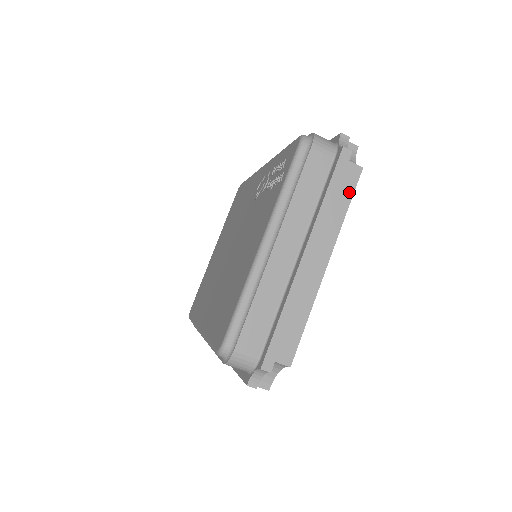
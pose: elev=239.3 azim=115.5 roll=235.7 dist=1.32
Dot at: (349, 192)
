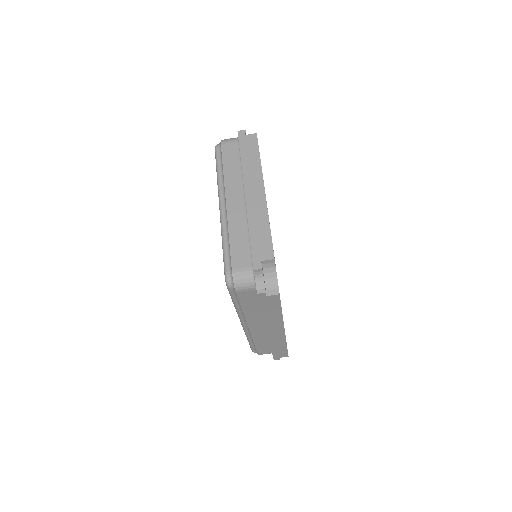
Dot at: (255, 149)
